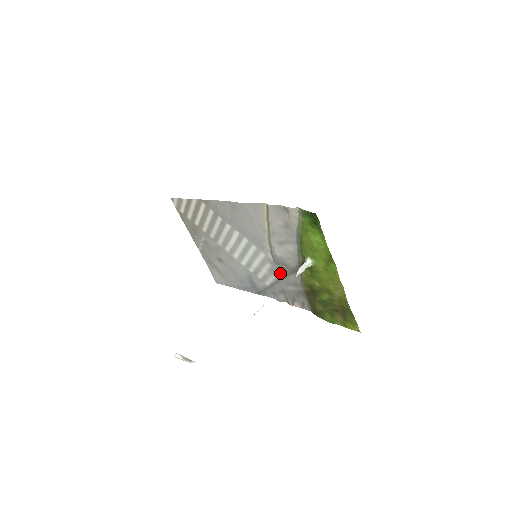
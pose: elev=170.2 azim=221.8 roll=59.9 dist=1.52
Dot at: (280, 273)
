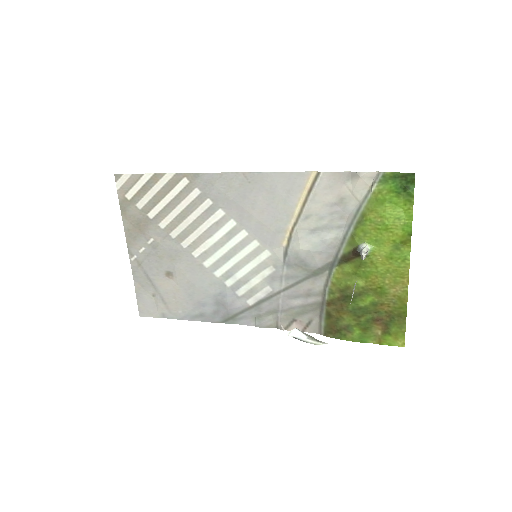
Dot at: (287, 280)
